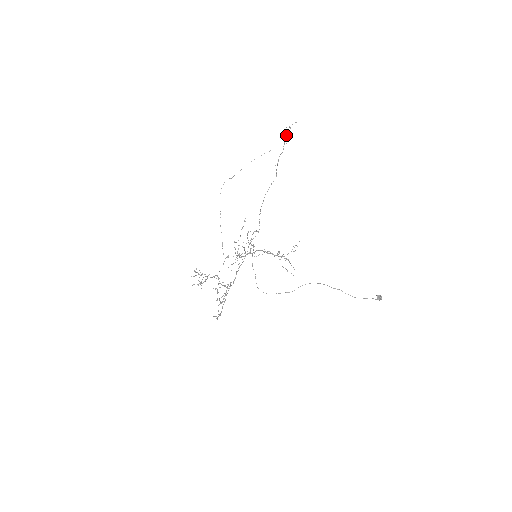
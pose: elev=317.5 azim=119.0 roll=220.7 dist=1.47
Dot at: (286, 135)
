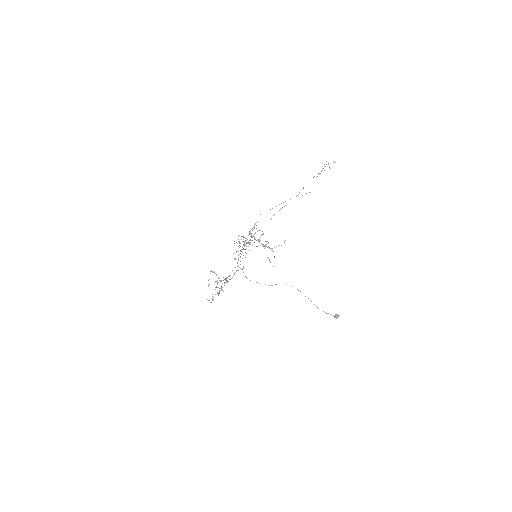
Dot at: occluded
